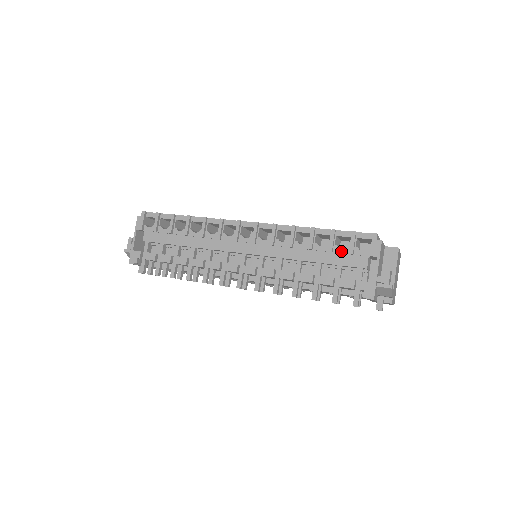
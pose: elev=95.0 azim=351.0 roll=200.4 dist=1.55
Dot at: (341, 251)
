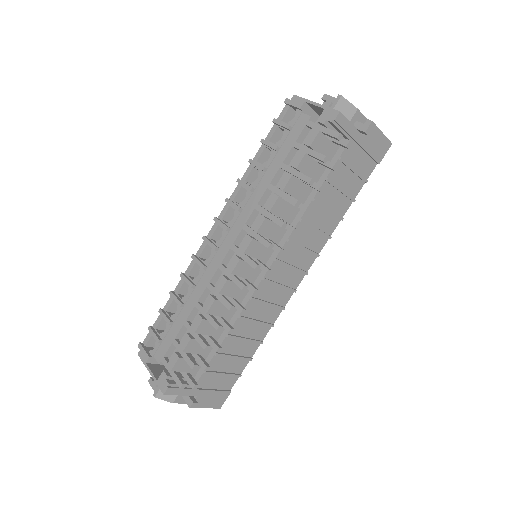
Dot at: (283, 139)
